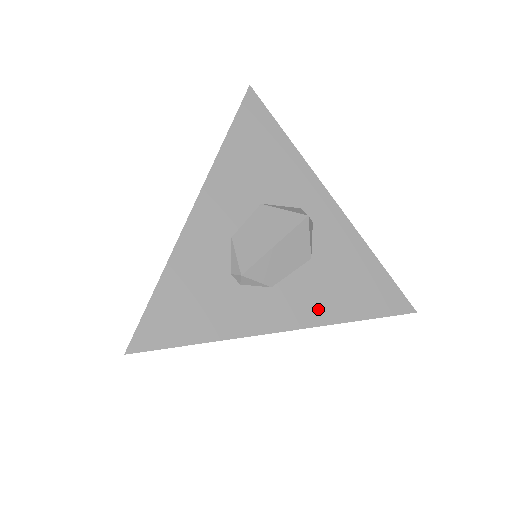
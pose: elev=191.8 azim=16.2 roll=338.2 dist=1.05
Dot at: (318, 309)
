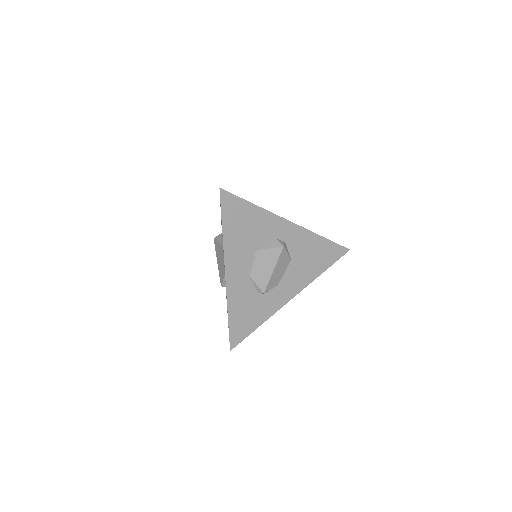
Dot at: (303, 280)
